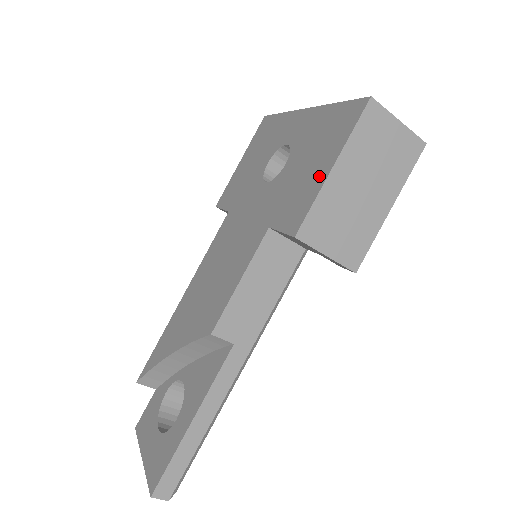
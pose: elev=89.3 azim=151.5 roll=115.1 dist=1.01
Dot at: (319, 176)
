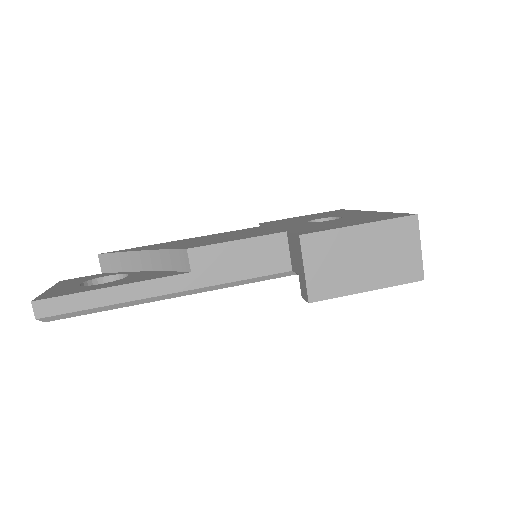
Dot at: (347, 225)
